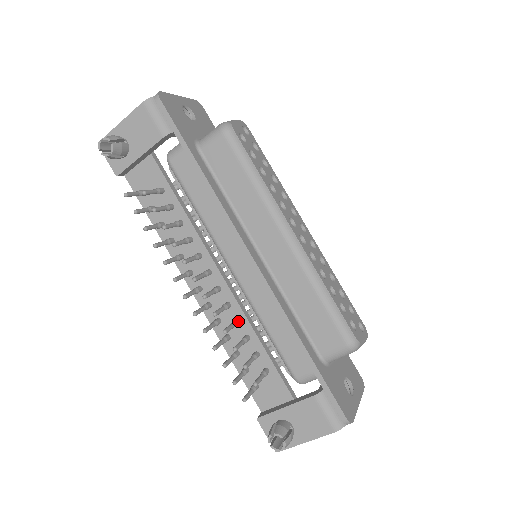
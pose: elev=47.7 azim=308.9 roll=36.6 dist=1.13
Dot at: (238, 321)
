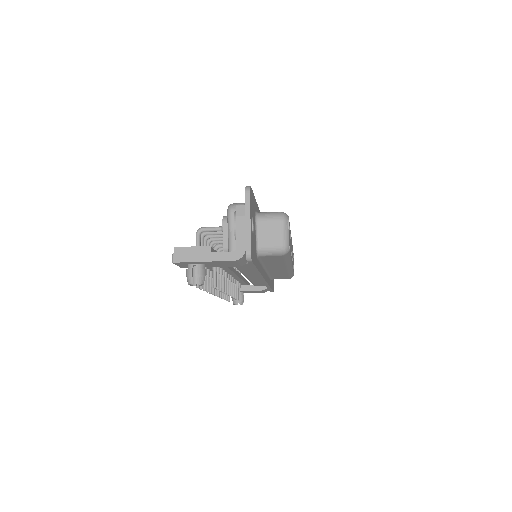
Dot at: occluded
